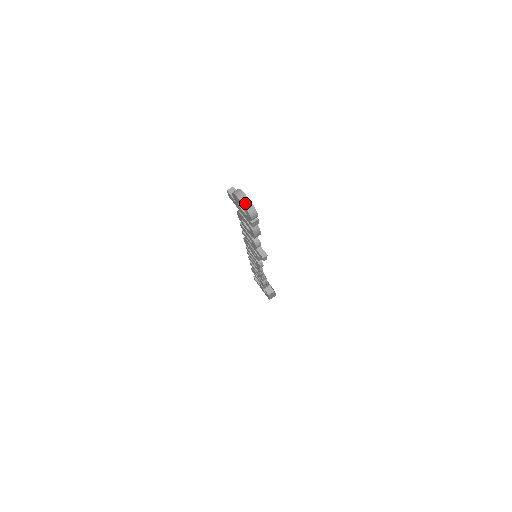
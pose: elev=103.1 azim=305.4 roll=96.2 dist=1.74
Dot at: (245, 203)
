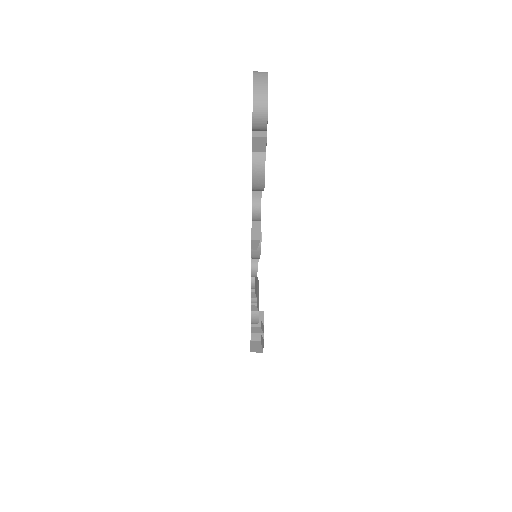
Dot at: (258, 86)
